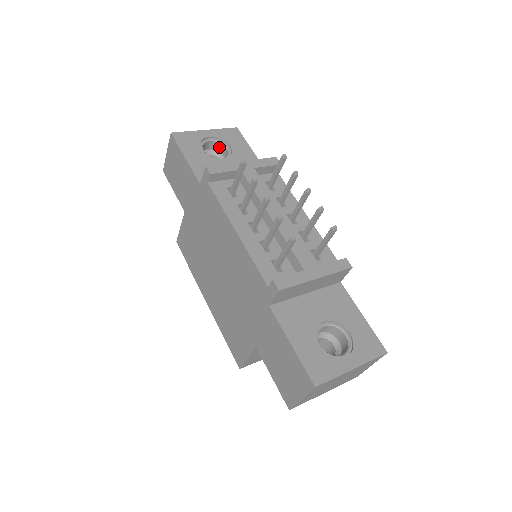
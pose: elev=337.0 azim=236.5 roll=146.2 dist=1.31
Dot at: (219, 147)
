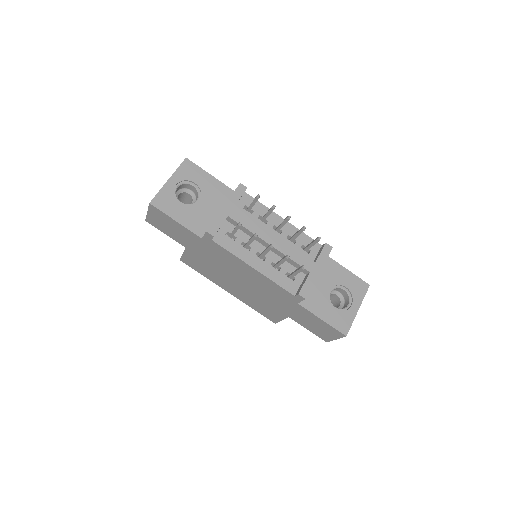
Dot at: (184, 186)
